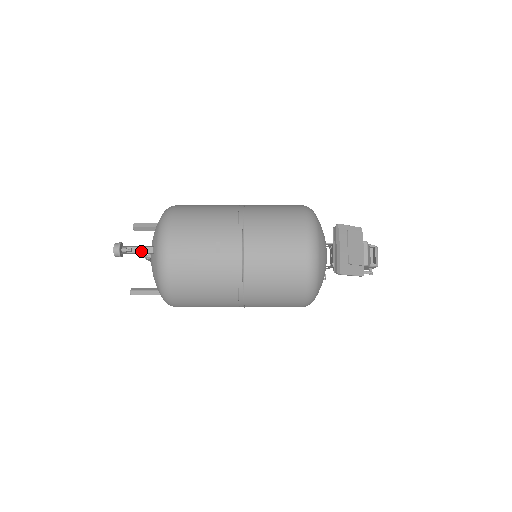
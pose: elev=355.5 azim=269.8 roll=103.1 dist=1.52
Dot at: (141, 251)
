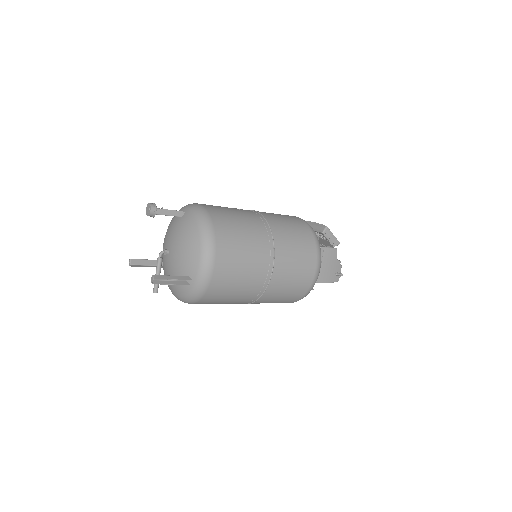
Dot at: (171, 215)
